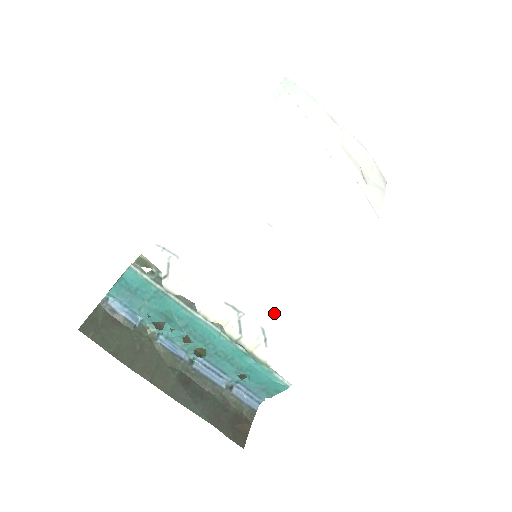
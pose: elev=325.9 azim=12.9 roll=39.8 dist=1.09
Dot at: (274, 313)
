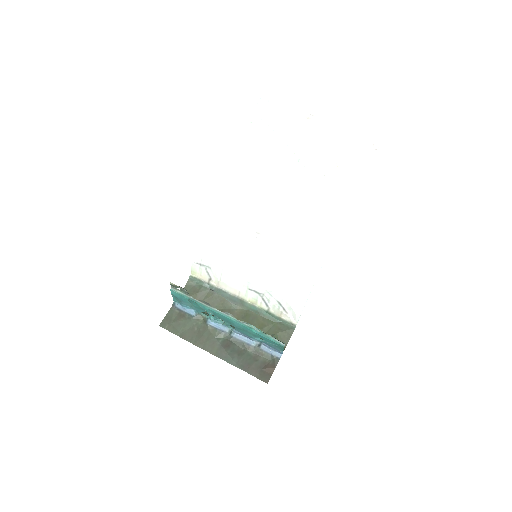
Dot at: (282, 291)
